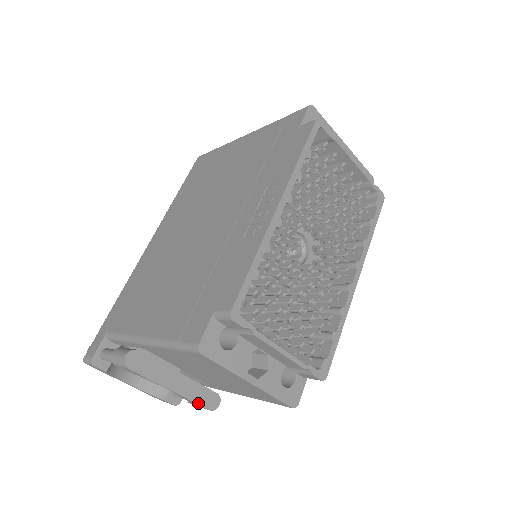
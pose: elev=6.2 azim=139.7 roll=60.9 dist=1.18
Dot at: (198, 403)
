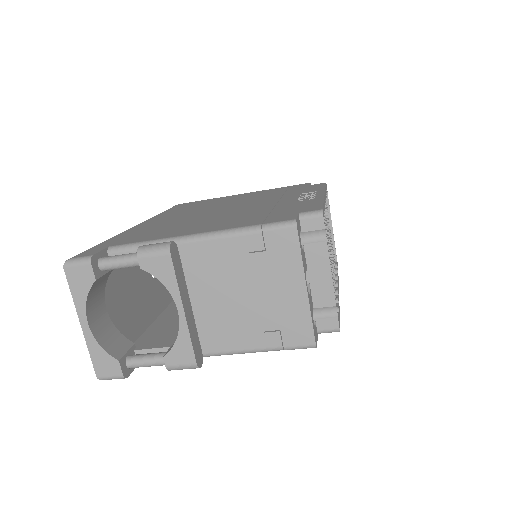
Dot at: (193, 345)
